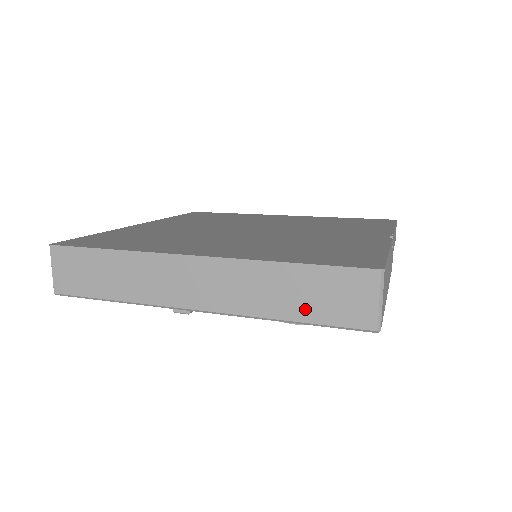
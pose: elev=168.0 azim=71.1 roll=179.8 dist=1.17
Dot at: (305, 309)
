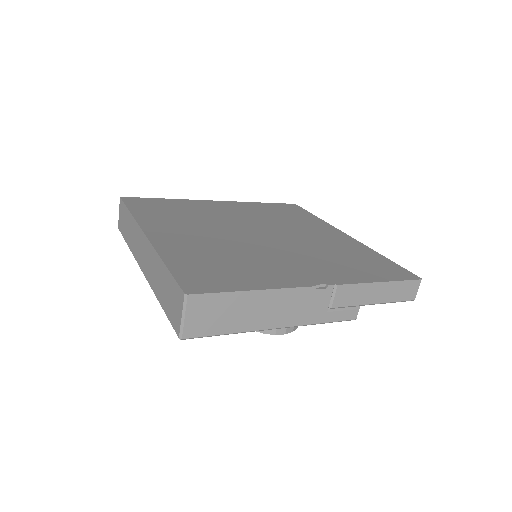
Dot at: (164, 300)
